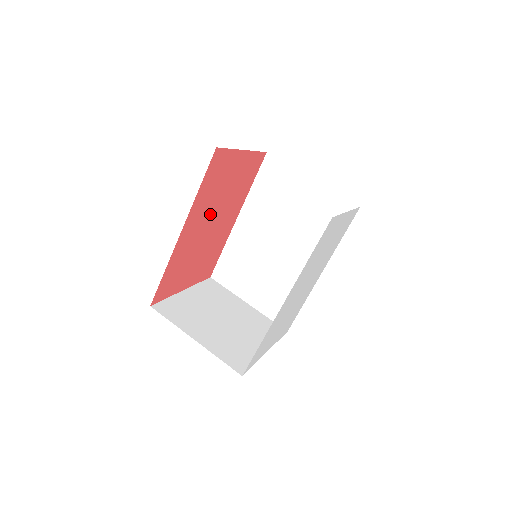
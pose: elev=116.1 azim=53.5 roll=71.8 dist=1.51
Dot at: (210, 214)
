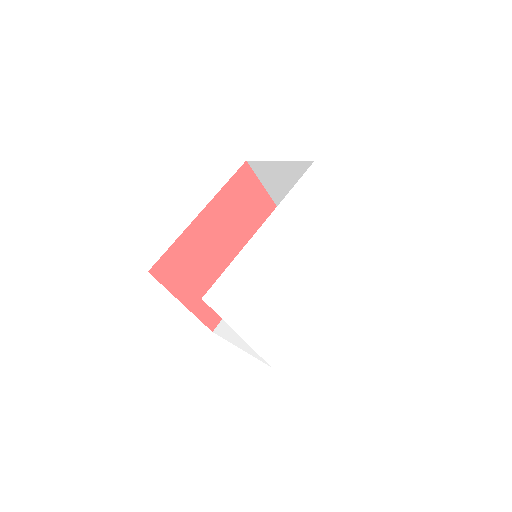
Dot at: (229, 230)
